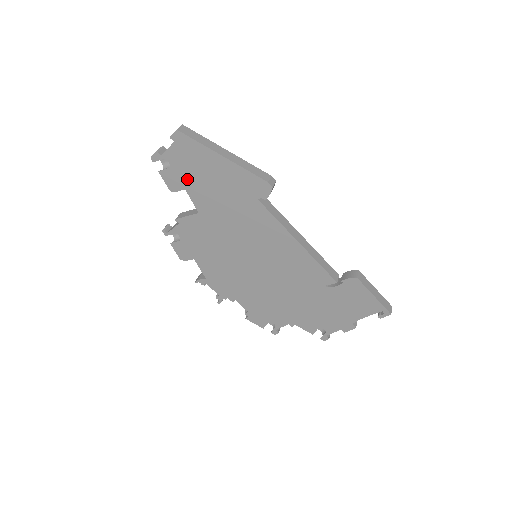
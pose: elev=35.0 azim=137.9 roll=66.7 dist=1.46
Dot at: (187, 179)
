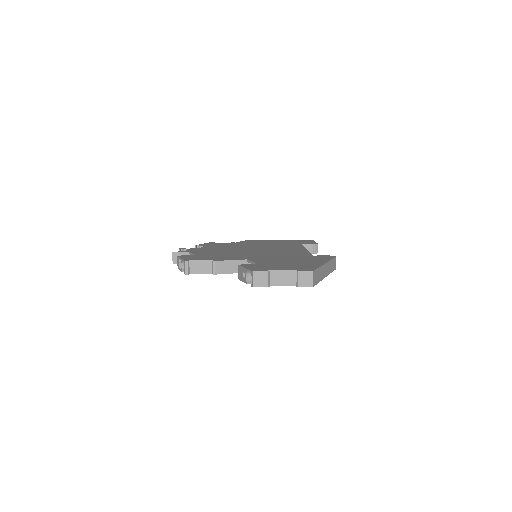
Dot at: occluded
